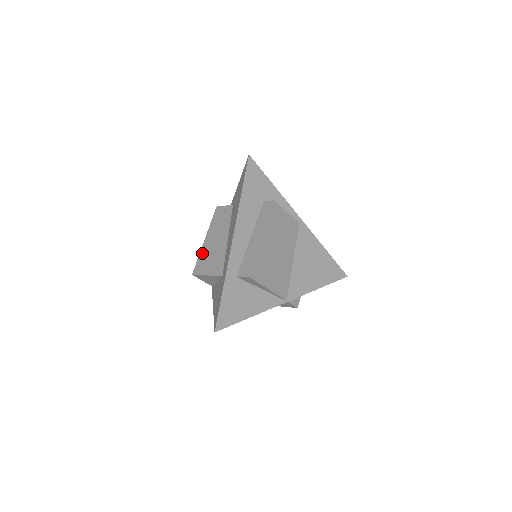
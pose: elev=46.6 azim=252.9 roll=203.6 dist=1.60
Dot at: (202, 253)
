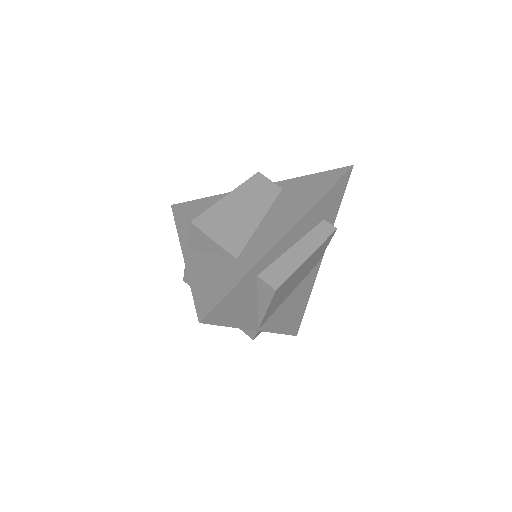
Dot at: (217, 208)
